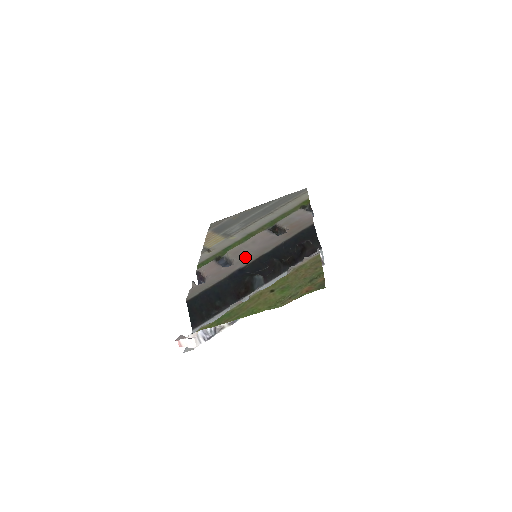
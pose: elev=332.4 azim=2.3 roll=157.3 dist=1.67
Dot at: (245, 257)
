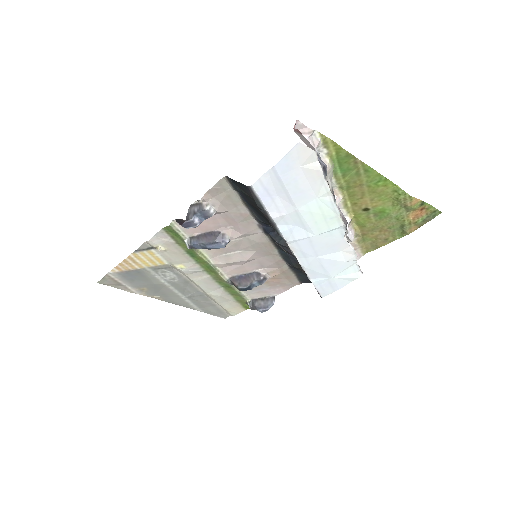
Dot at: (249, 243)
